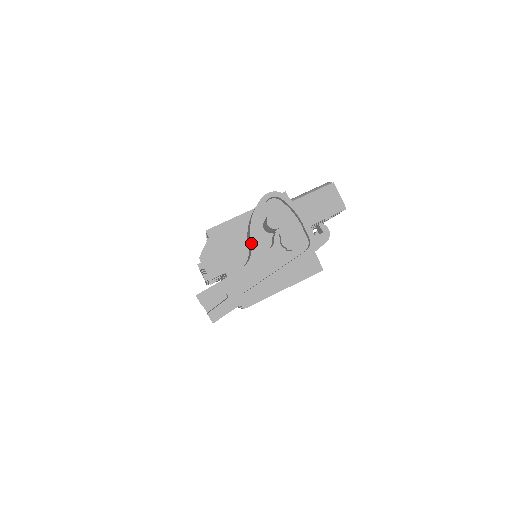
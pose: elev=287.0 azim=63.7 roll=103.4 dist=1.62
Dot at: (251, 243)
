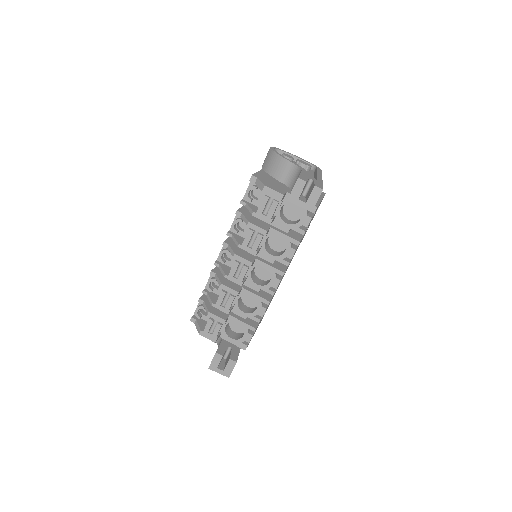
Dot at: (291, 162)
